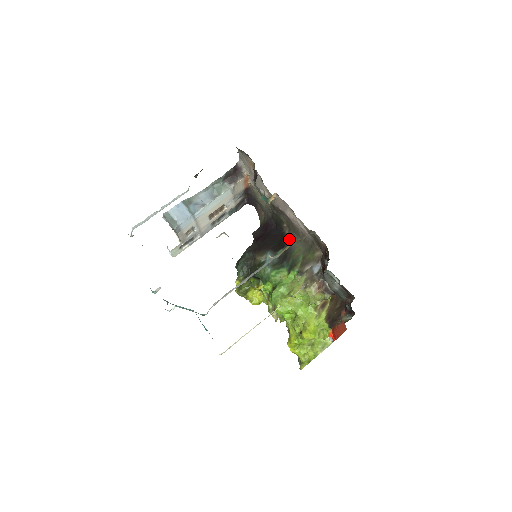
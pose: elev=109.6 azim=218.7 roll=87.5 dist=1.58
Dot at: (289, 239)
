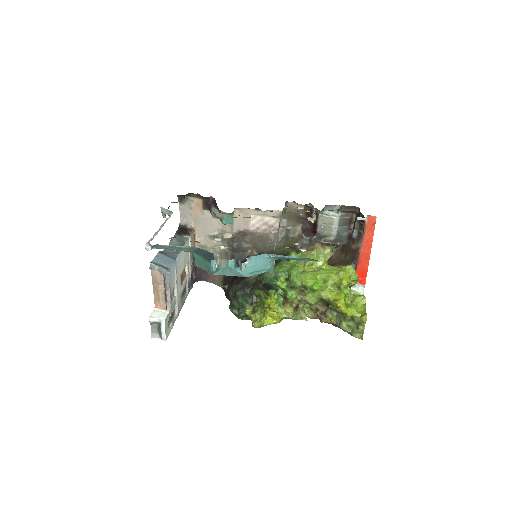
Dot at: (263, 253)
